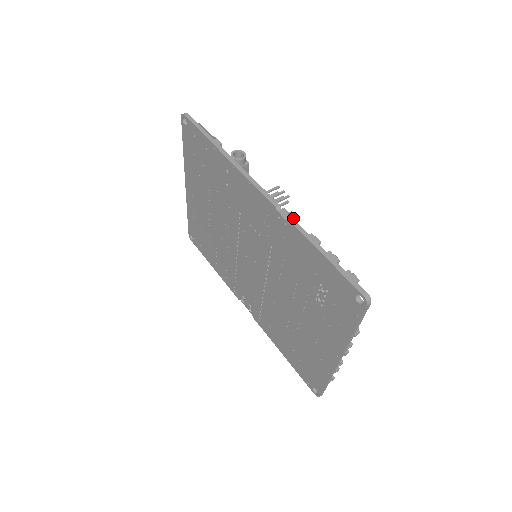
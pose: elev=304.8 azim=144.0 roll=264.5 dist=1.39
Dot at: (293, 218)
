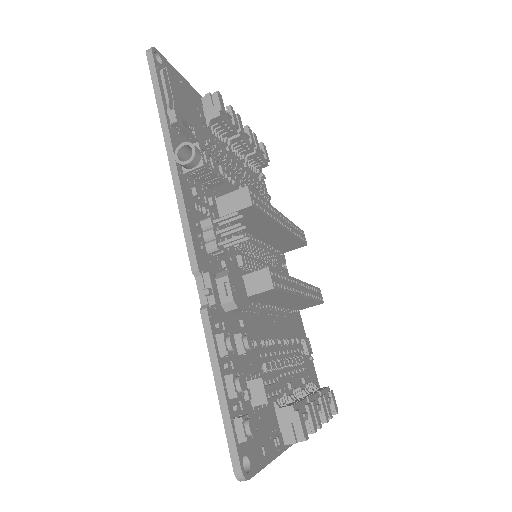
Dot at: (211, 296)
